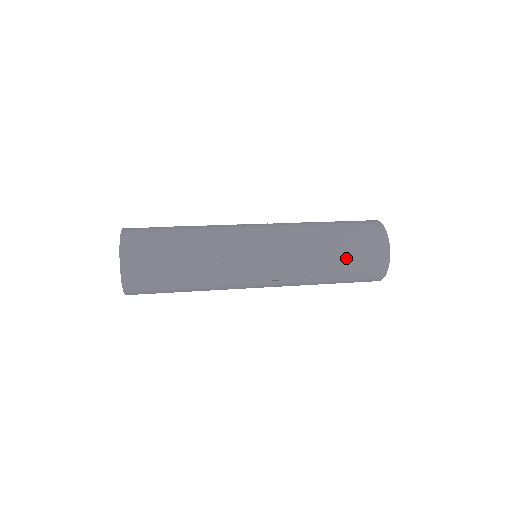
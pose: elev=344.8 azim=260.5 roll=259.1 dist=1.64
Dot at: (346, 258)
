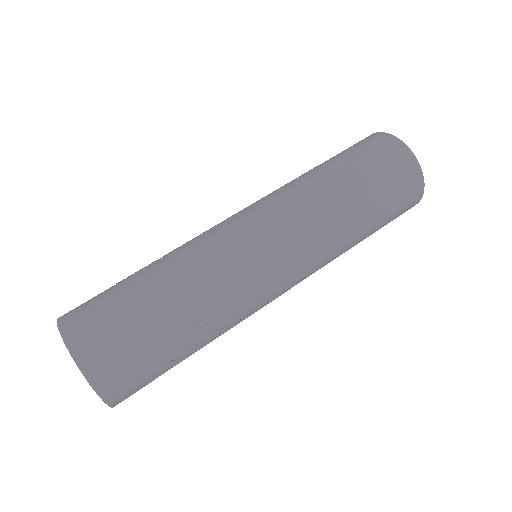
Dot at: (376, 208)
